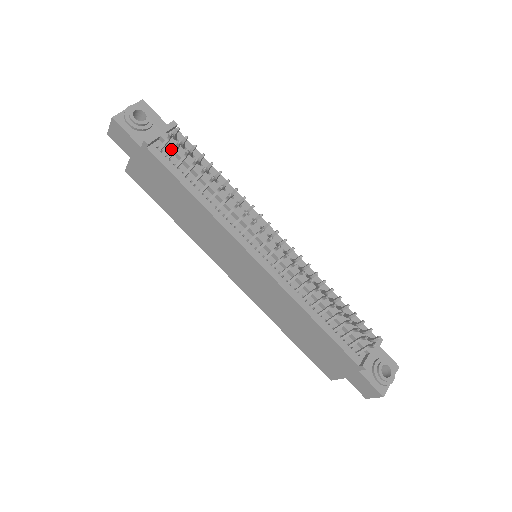
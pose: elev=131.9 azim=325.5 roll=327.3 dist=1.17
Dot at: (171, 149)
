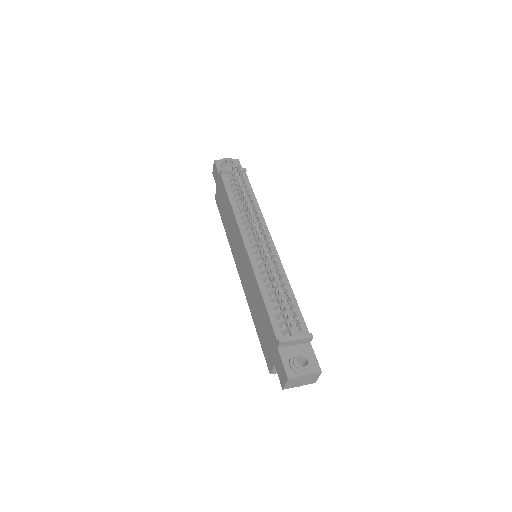
Dot at: (234, 178)
